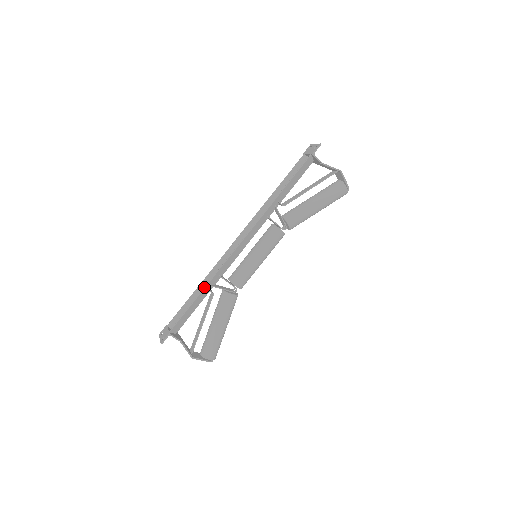
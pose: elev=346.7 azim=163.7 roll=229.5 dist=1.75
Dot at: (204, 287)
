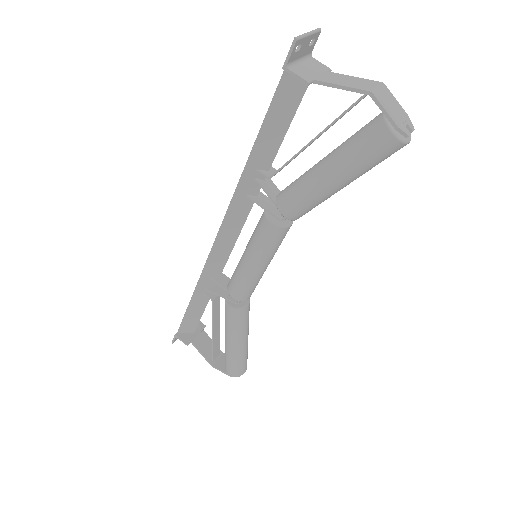
Dot at: occluded
